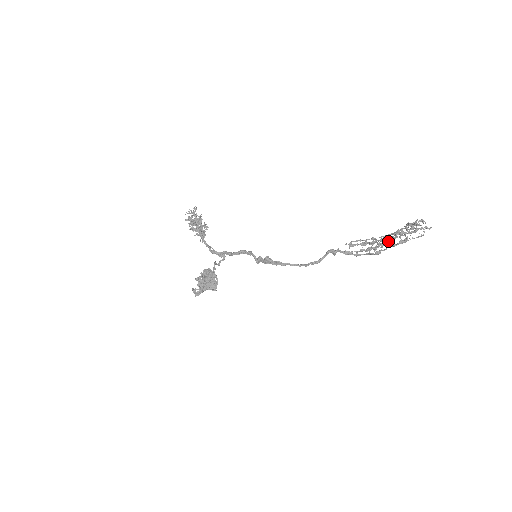
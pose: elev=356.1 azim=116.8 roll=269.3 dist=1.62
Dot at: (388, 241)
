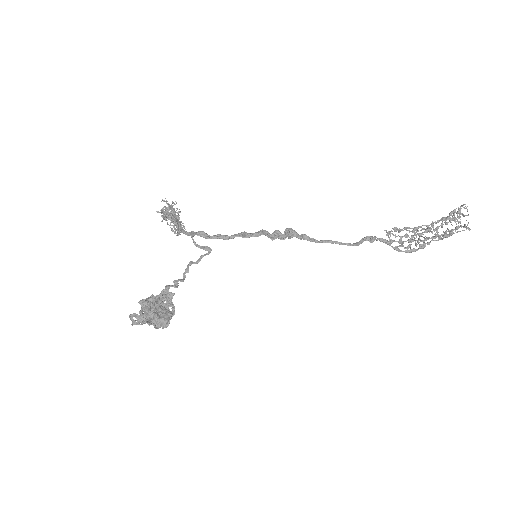
Dot at: (429, 237)
